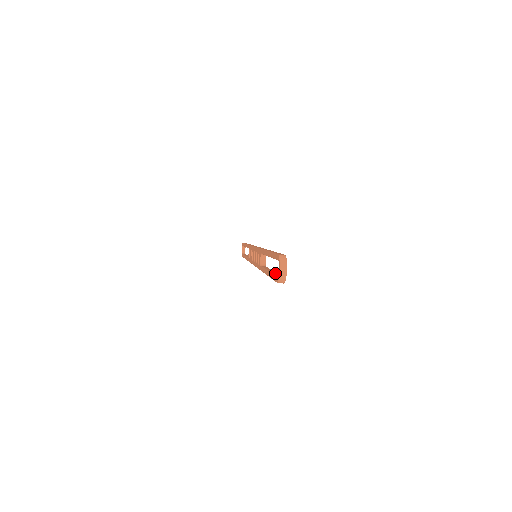
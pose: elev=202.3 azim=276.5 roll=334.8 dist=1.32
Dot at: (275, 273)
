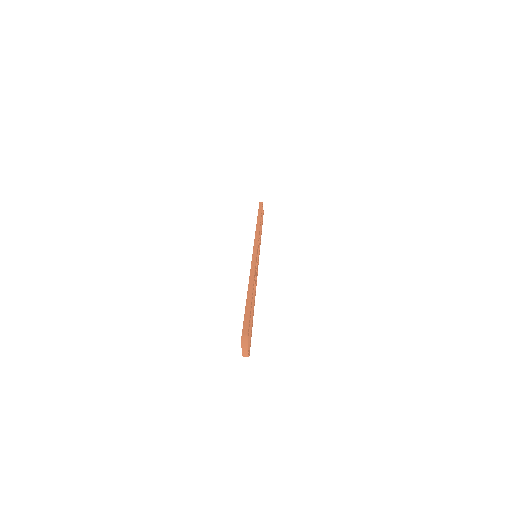
Dot at: occluded
